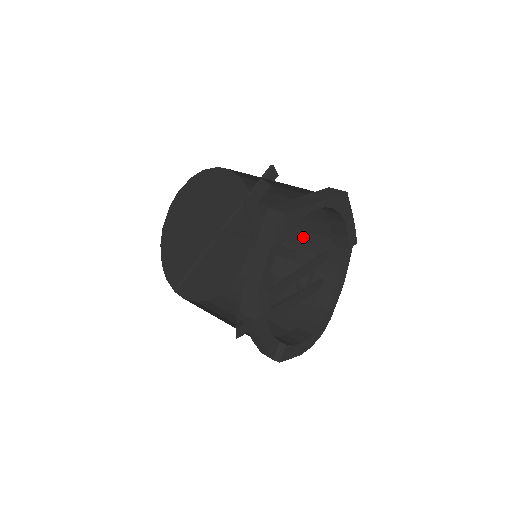
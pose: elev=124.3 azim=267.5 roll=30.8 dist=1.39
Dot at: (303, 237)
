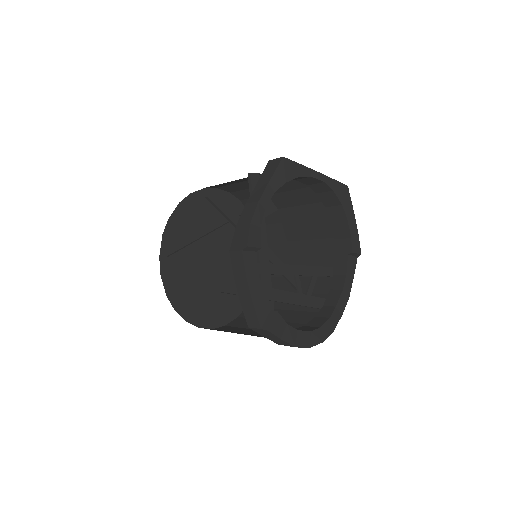
Dot at: (307, 264)
